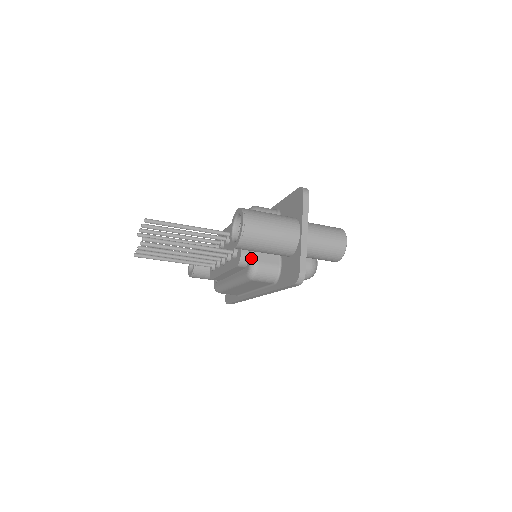
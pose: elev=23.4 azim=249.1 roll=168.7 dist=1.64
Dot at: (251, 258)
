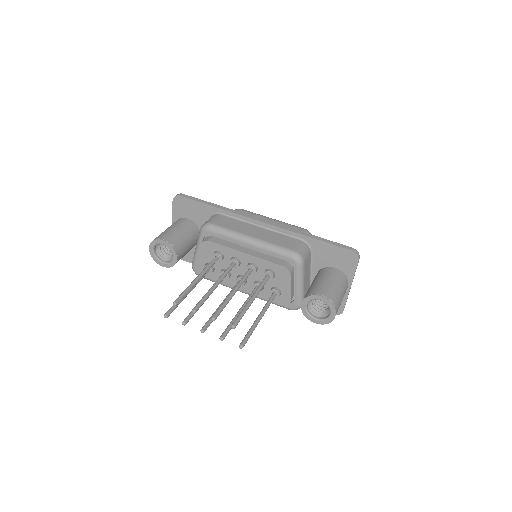
Dot at: (299, 302)
